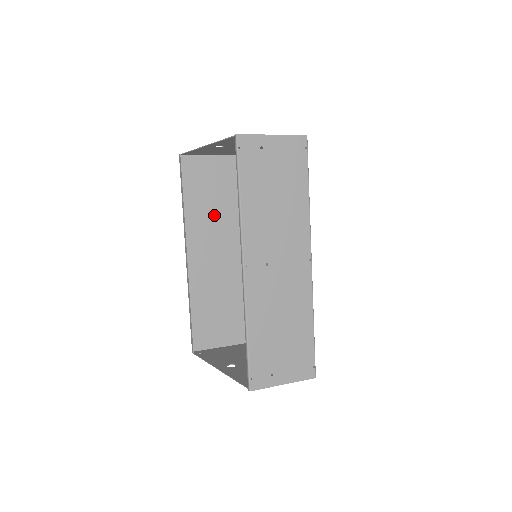
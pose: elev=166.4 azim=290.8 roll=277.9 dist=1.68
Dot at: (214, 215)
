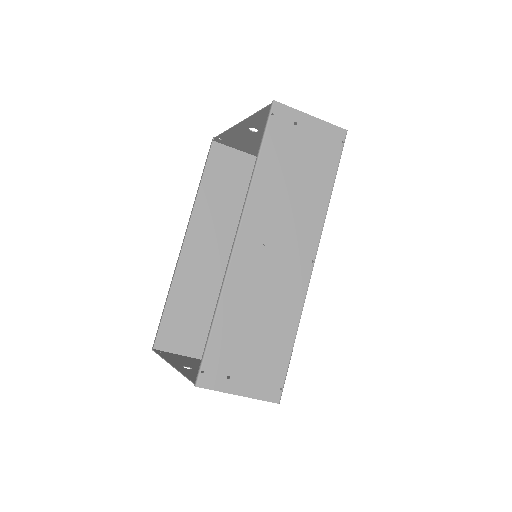
Dot at: (227, 211)
